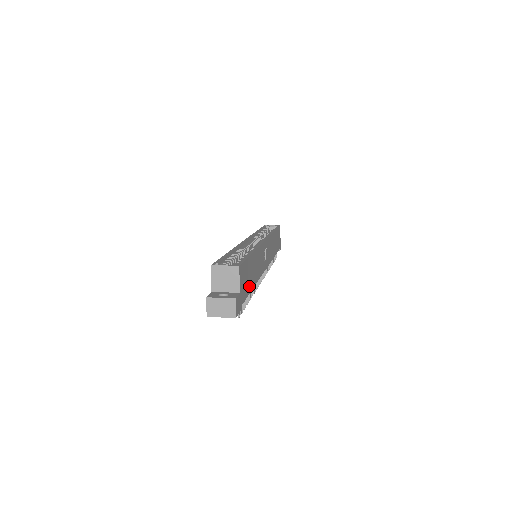
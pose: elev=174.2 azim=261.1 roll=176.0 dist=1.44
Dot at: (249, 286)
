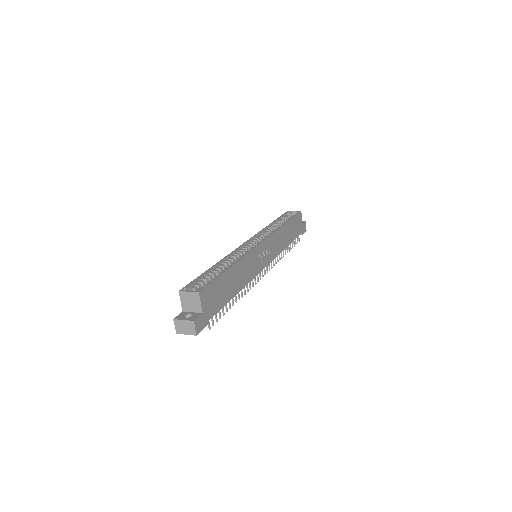
Dot at: (224, 299)
